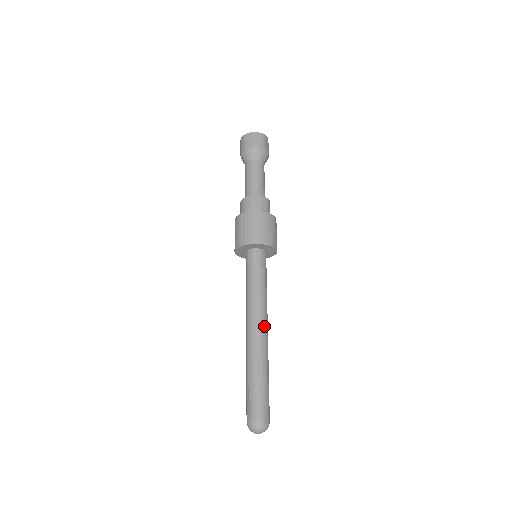
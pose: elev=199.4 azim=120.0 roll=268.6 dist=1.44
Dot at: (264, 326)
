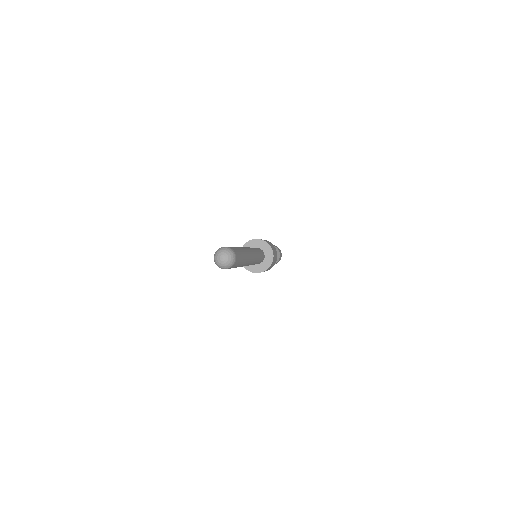
Dot at: occluded
